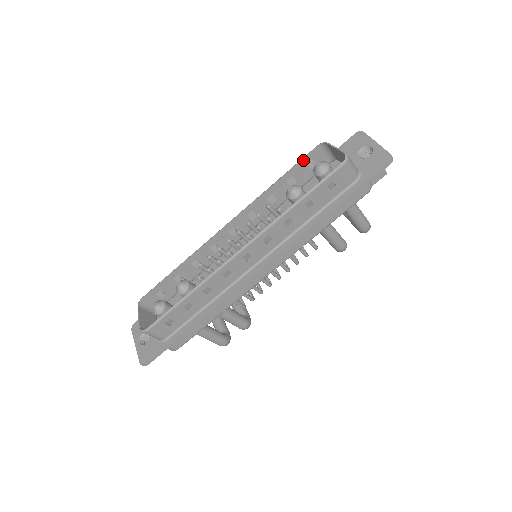
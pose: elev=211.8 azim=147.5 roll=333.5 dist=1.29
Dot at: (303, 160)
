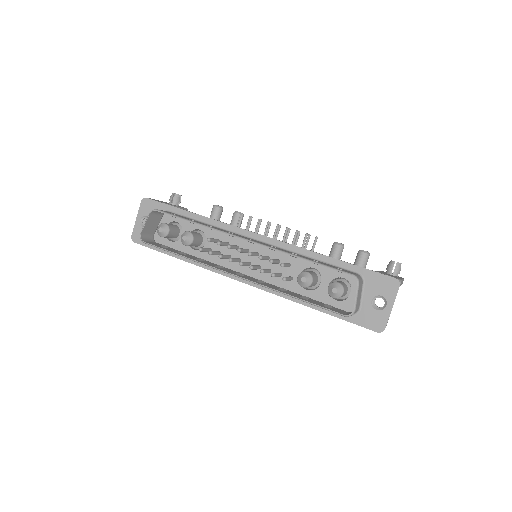
Dot at: (334, 269)
